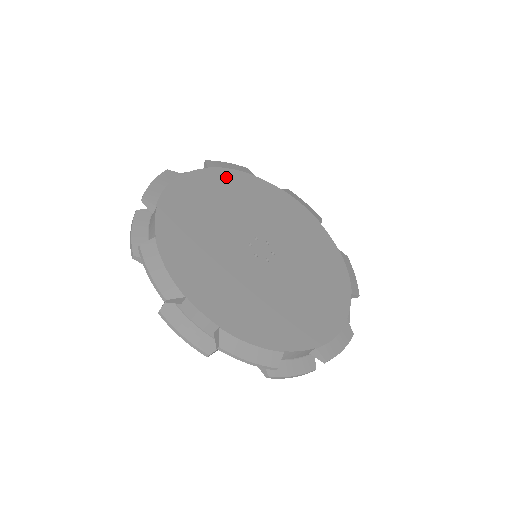
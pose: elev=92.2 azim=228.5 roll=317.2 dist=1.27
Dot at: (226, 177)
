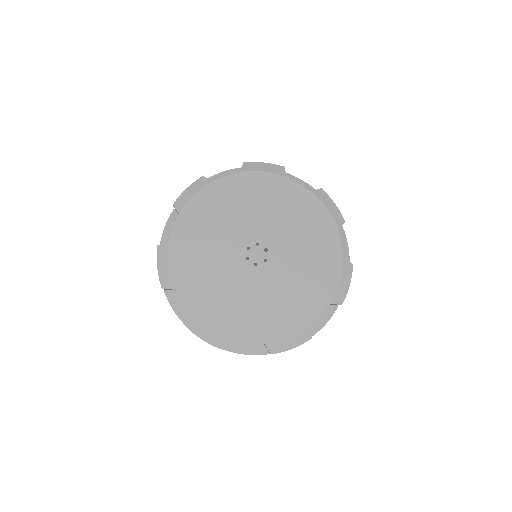
Dot at: (196, 209)
